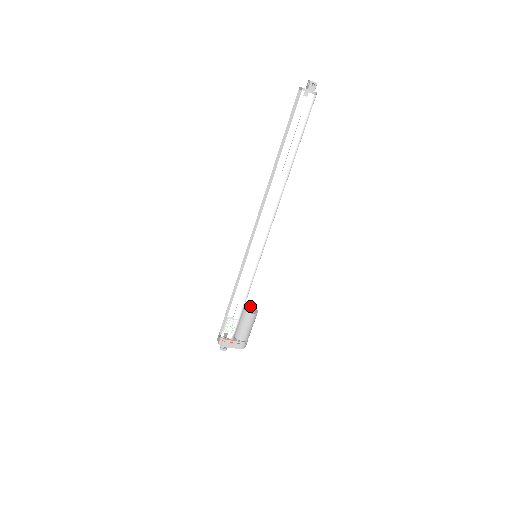
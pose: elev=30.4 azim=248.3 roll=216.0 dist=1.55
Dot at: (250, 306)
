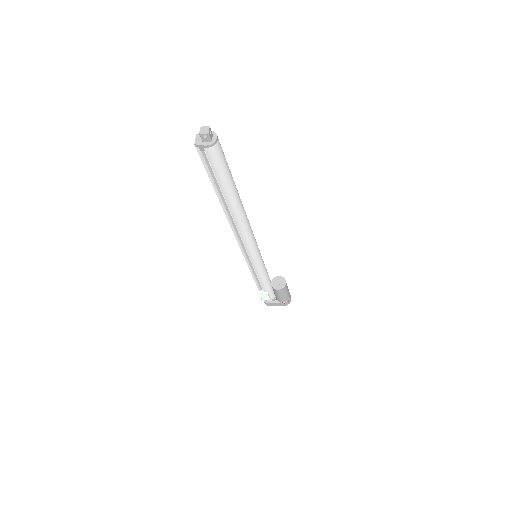
Dot at: (280, 277)
